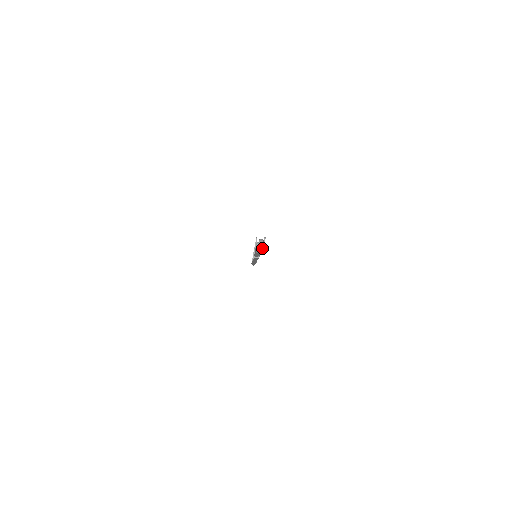
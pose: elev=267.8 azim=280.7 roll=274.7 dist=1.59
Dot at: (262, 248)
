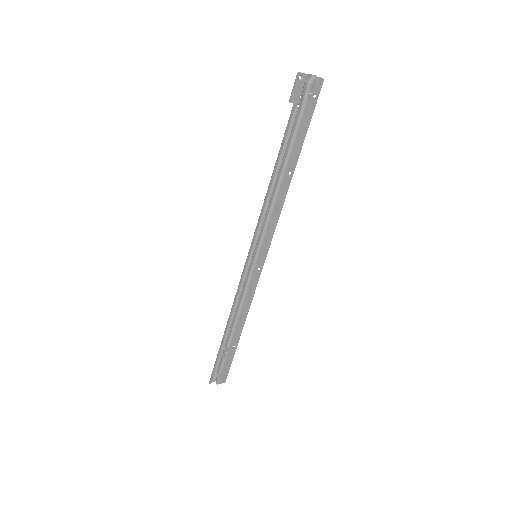
Dot at: (315, 76)
